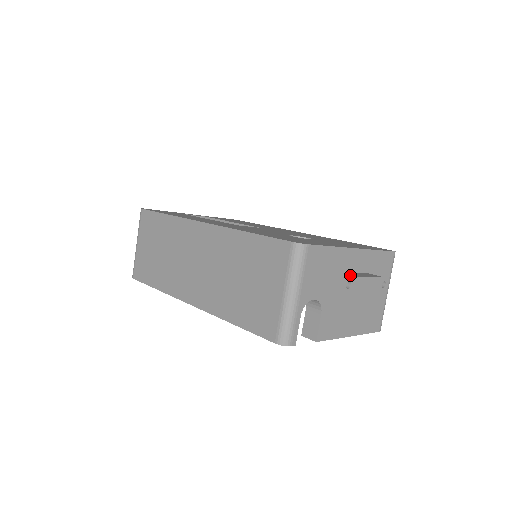
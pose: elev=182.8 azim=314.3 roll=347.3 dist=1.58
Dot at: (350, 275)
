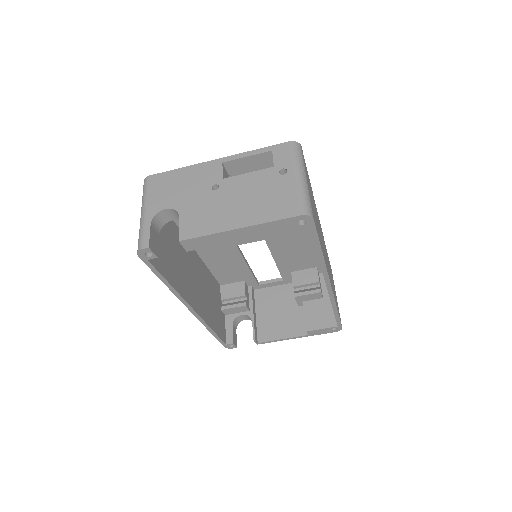
Dot at: (215, 180)
